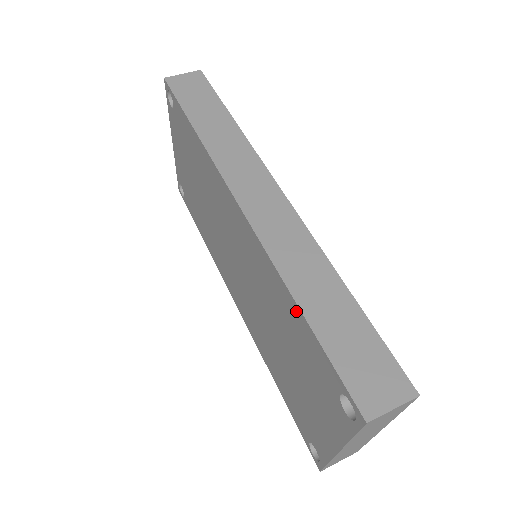
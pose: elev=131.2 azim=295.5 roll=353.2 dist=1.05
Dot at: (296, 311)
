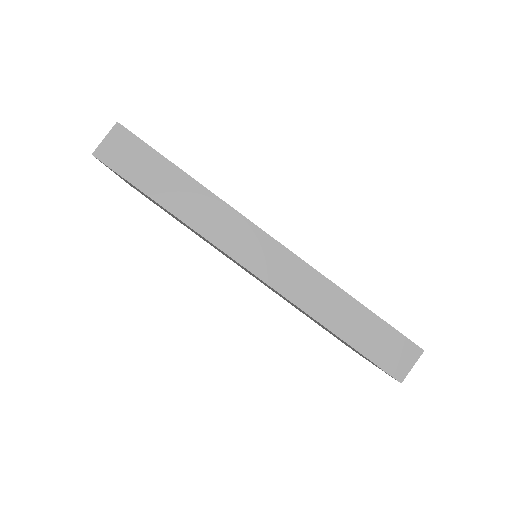
Dot at: occluded
